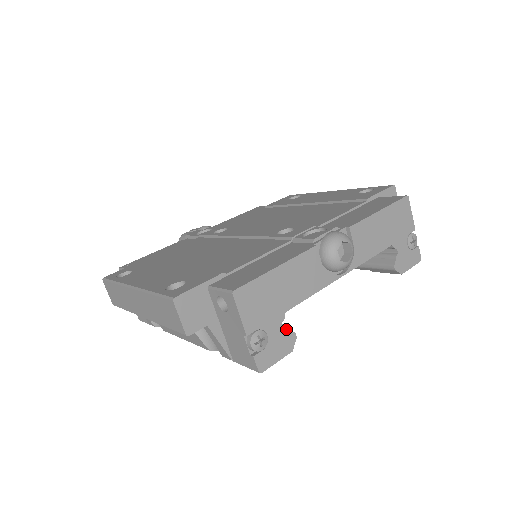
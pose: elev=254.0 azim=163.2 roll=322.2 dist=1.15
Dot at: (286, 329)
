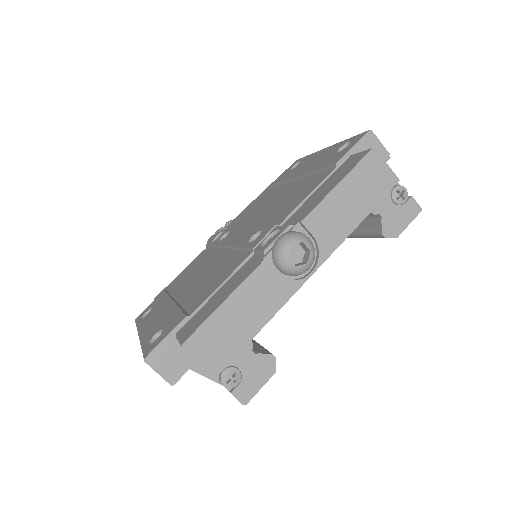
Dot at: (259, 355)
